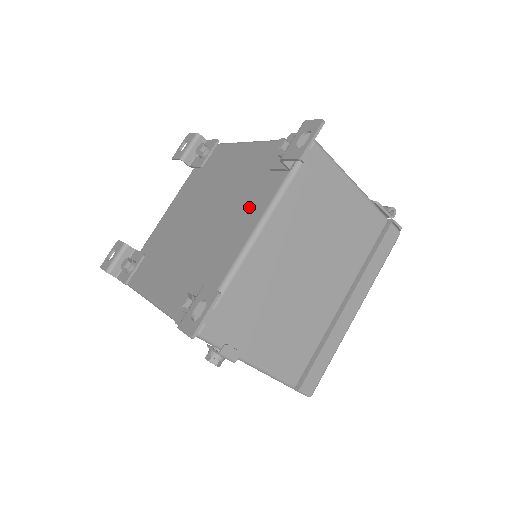
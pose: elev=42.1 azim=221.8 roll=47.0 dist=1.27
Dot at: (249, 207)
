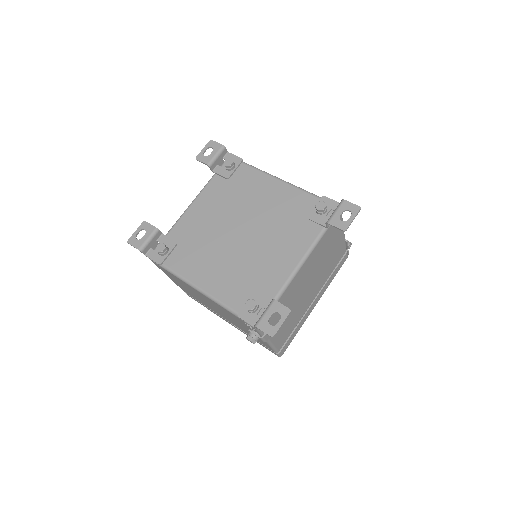
Dot at: (291, 242)
